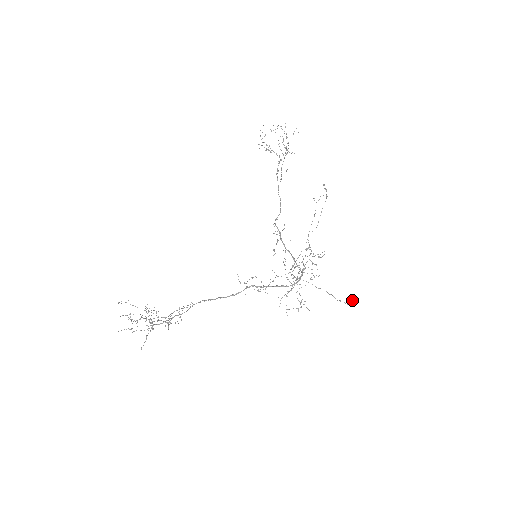
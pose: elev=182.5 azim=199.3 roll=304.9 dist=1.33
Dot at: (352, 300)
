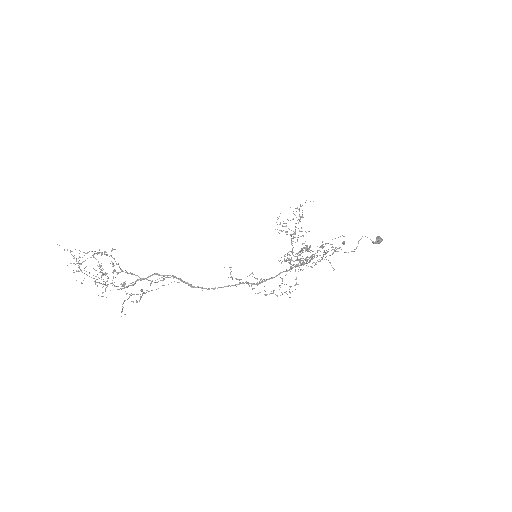
Dot at: occluded
